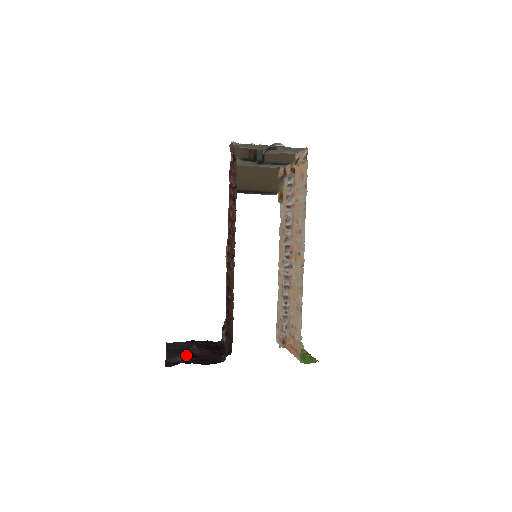
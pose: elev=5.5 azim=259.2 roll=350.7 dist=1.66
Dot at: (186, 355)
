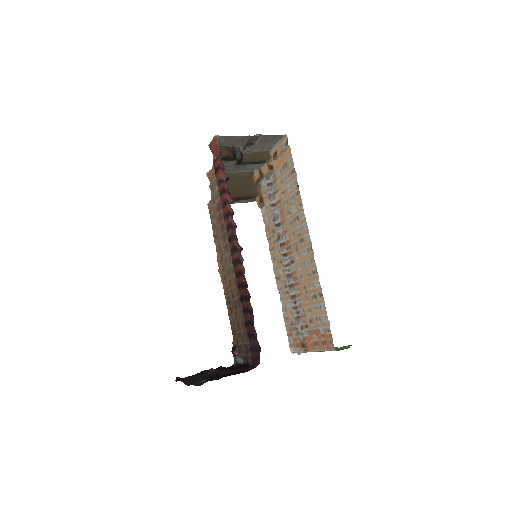
Dot at: (209, 376)
